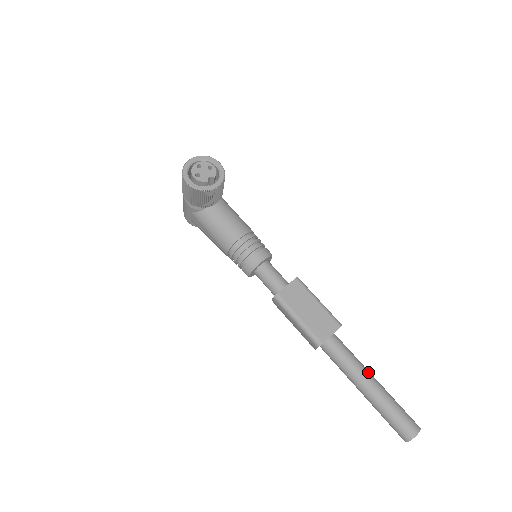
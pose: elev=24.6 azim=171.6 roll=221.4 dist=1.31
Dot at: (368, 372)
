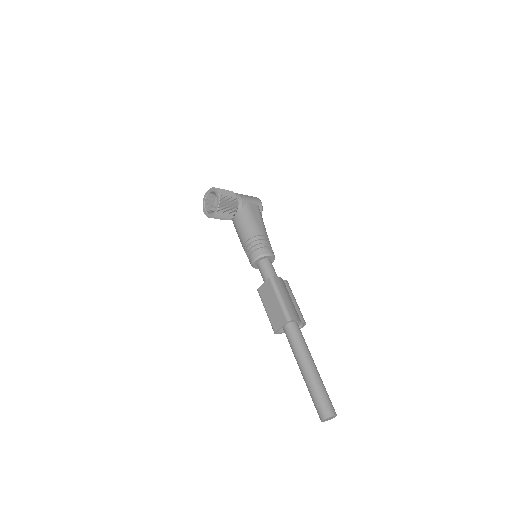
Dot at: (305, 361)
